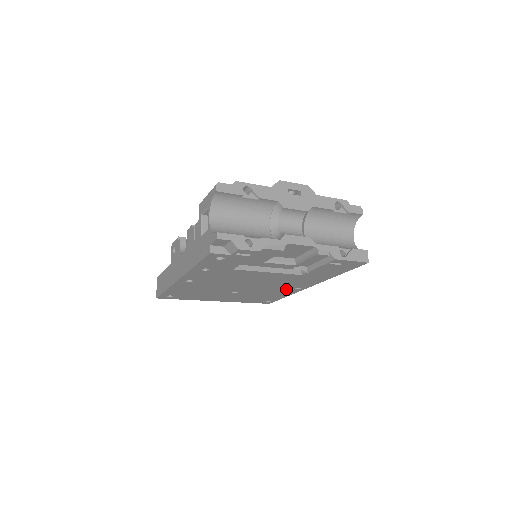
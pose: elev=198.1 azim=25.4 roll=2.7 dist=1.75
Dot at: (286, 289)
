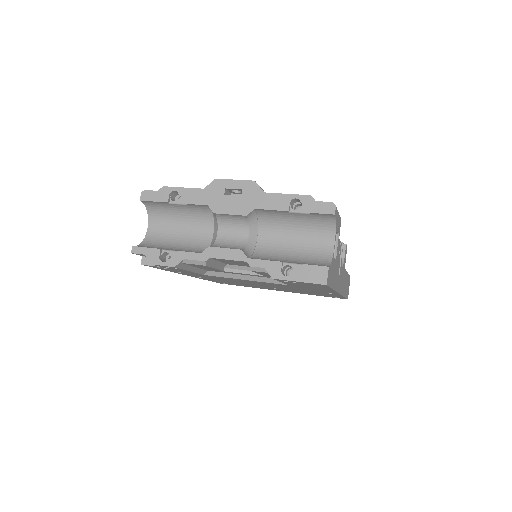
Dot at: (319, 292)
